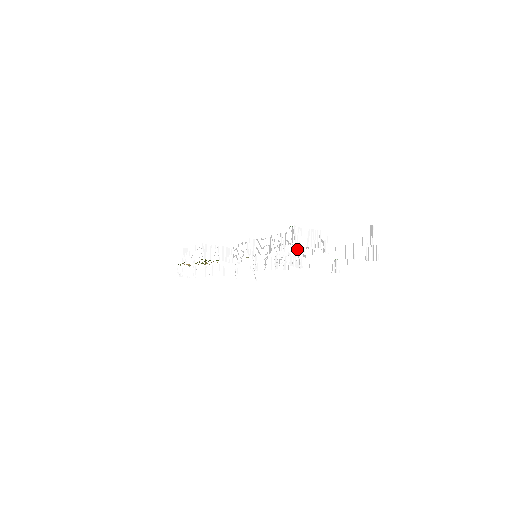
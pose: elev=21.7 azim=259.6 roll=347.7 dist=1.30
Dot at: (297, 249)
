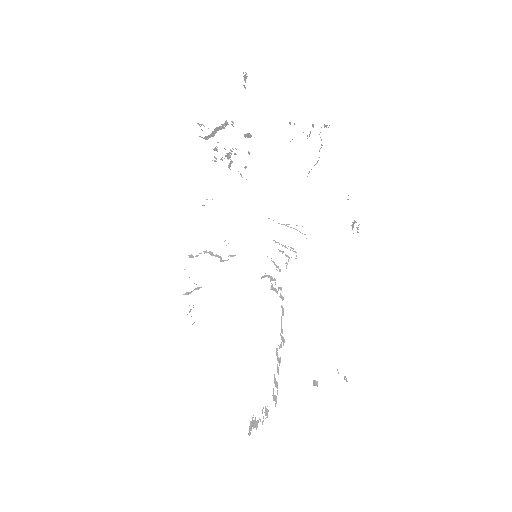
Dot at: occluded
